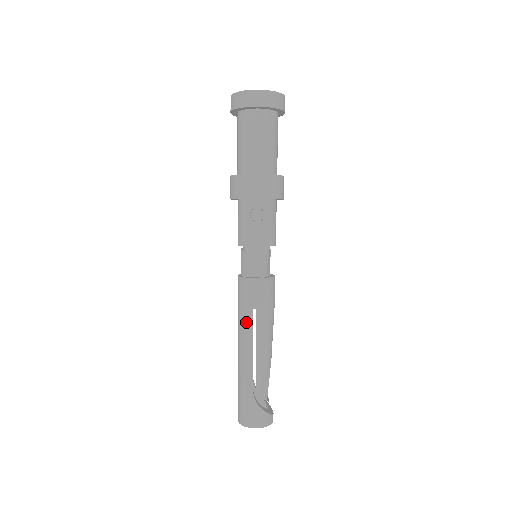
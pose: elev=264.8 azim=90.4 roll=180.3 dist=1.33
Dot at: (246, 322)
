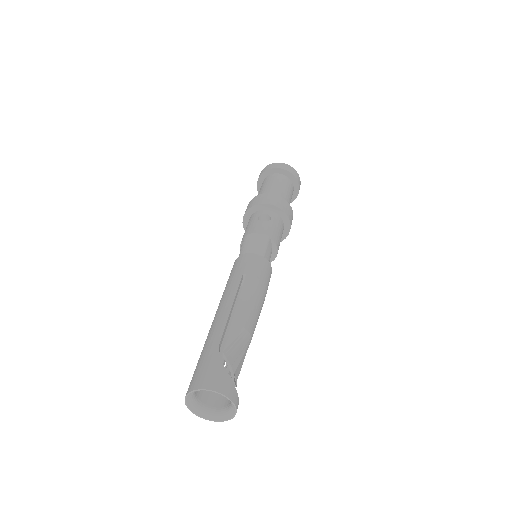
Dot at: (231, 285)
